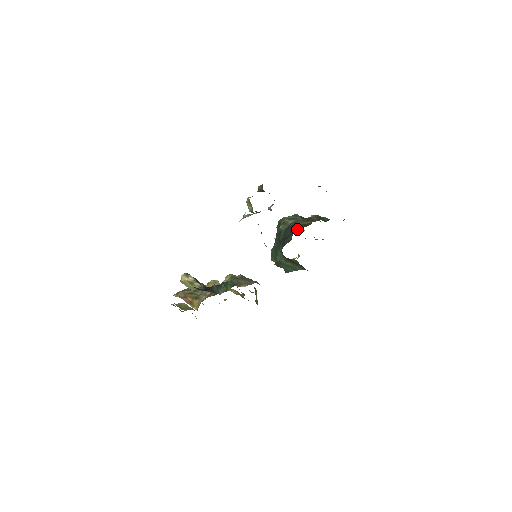
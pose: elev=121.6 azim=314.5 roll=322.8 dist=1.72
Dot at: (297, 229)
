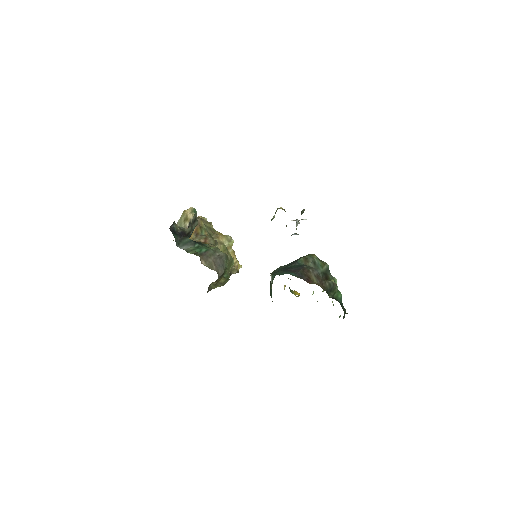
Dot at: (299, 274)
